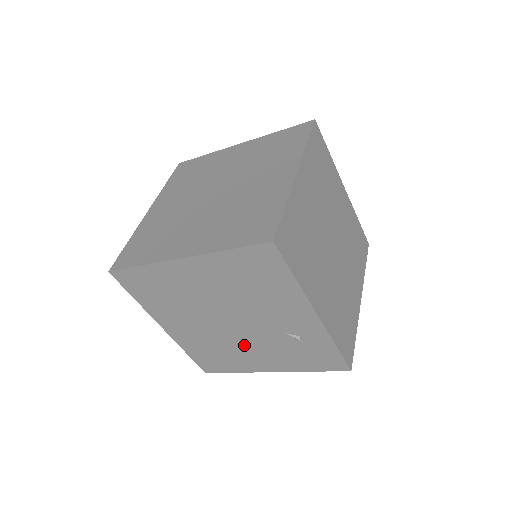
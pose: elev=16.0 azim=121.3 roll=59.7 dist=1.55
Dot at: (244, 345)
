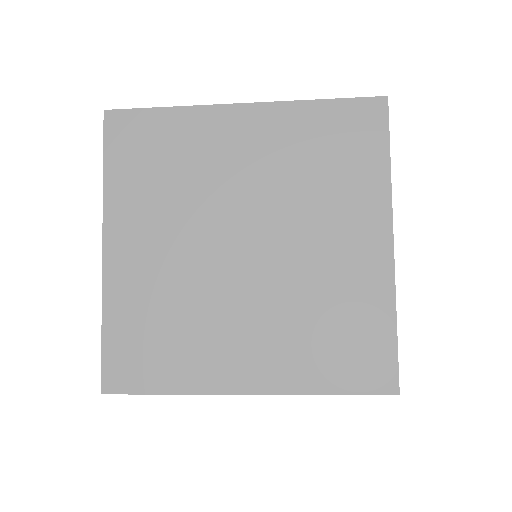
Dot at: occluded
